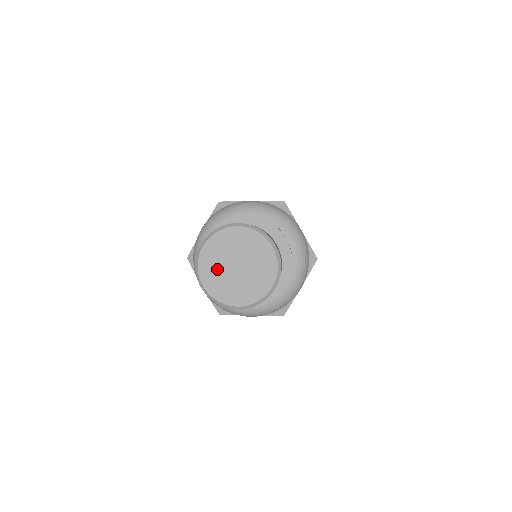
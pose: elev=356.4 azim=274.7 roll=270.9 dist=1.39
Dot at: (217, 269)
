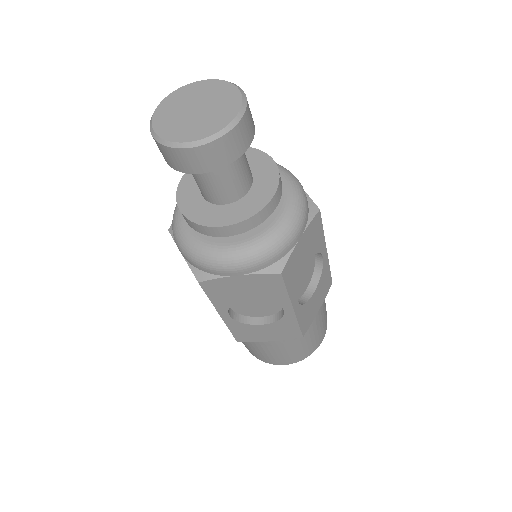
Dot at: (173, 115)
